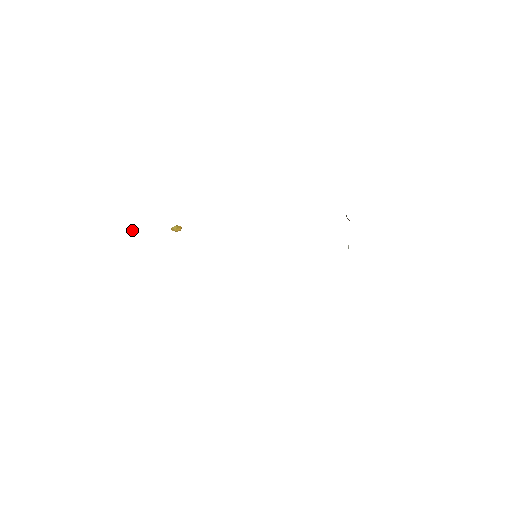
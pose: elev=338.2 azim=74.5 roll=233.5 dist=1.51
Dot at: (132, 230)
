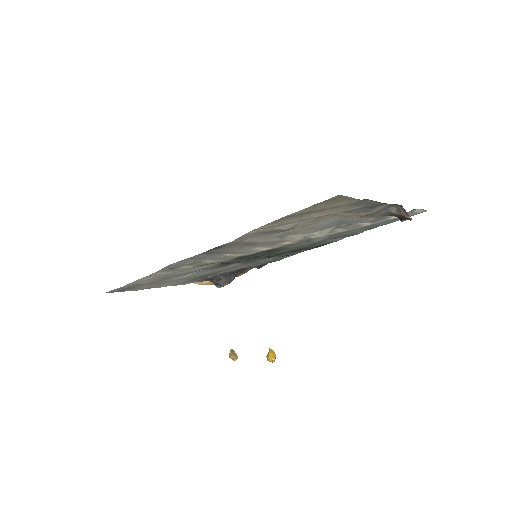
Dot at: (232, 352)
